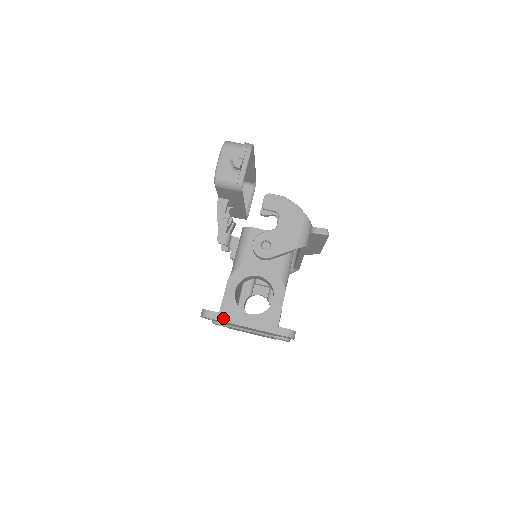
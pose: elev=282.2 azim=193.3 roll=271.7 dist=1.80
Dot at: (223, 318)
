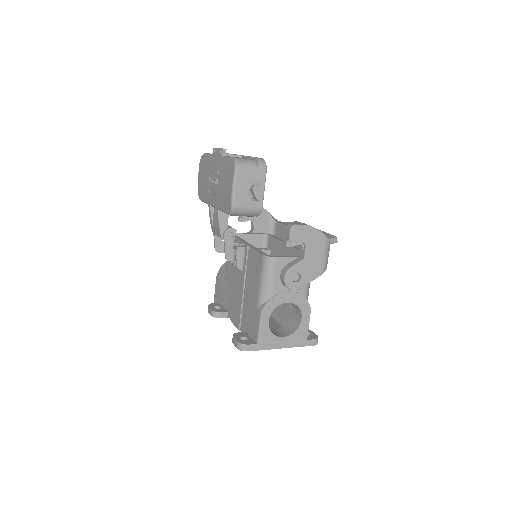
Dot at: (261, 347)
